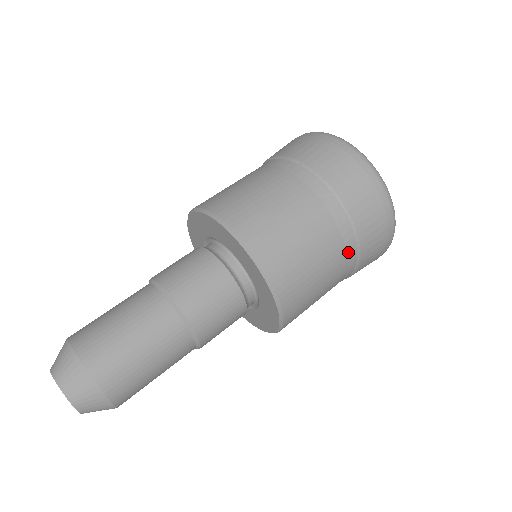
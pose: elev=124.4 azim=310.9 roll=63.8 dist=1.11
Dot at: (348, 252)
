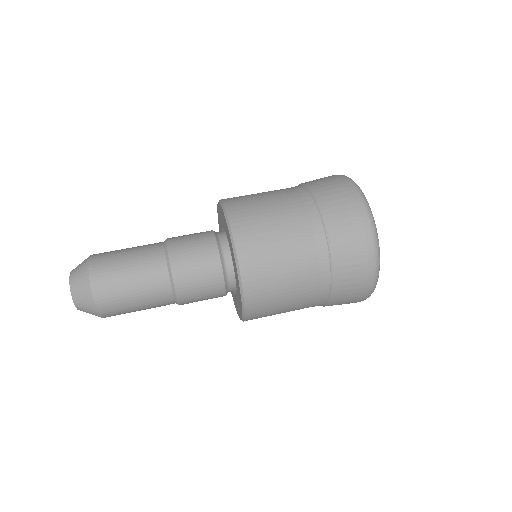
Dot at: (318, 245)
